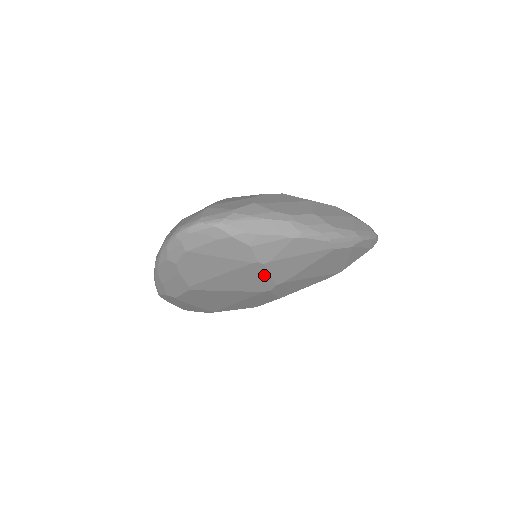
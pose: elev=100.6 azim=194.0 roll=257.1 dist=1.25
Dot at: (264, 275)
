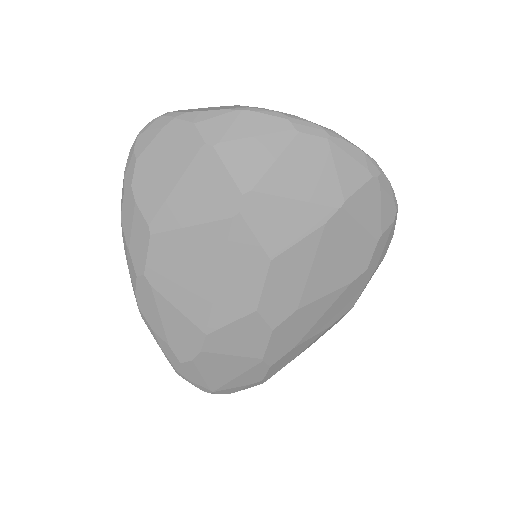
Dot at: (221, 173)
